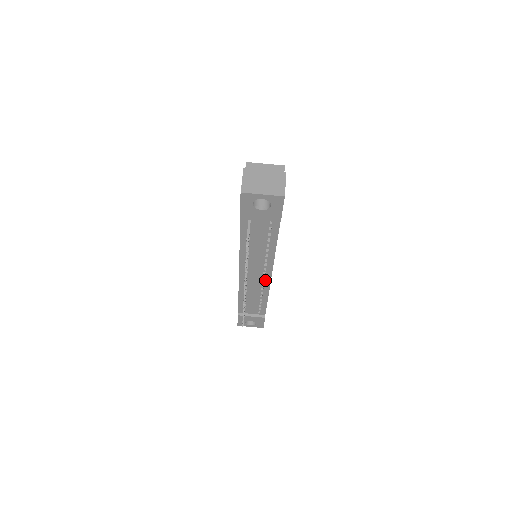
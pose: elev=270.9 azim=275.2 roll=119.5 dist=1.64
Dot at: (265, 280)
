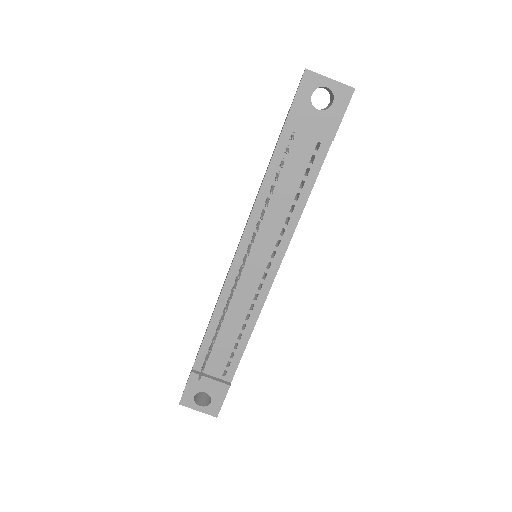
Dot at: (264, 283)
